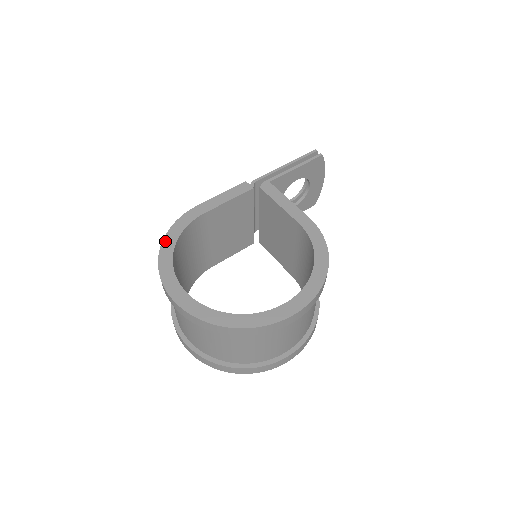
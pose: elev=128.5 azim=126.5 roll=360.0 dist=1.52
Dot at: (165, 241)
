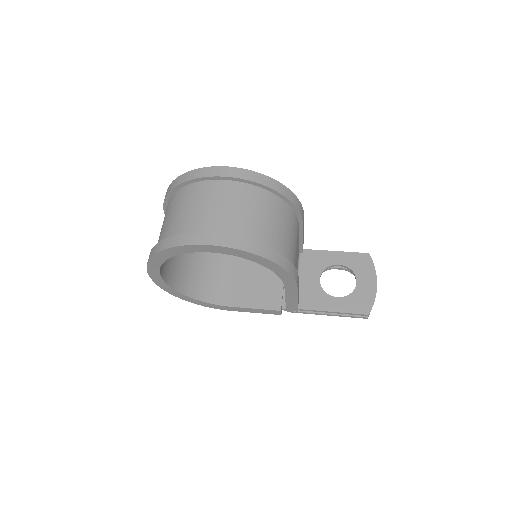
Dot at: occluded
